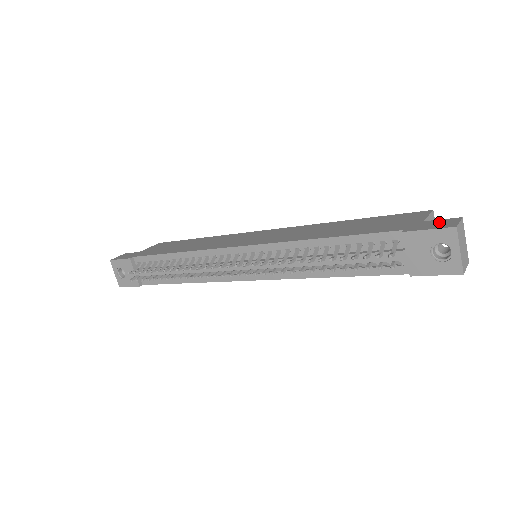
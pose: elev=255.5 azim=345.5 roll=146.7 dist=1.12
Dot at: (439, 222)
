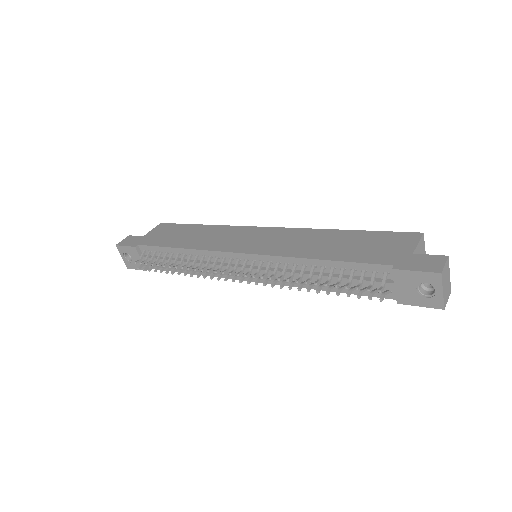
Dot at: (427, 260)
